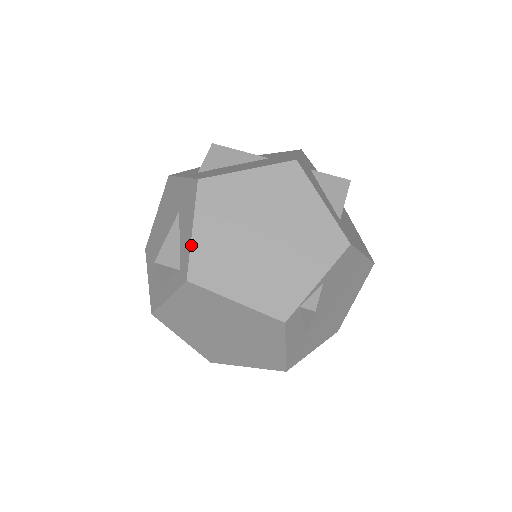
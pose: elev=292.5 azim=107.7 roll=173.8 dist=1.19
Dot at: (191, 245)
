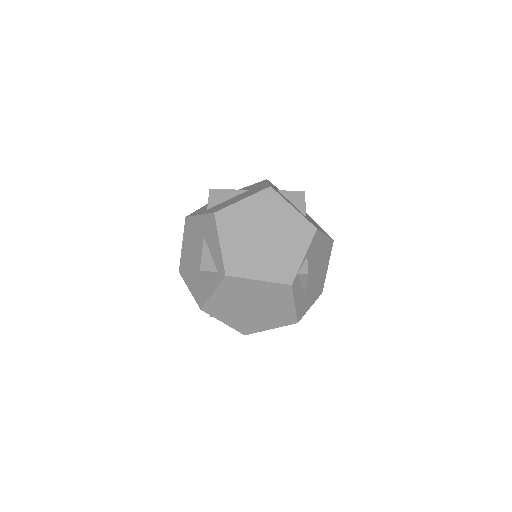
Dot at: (222, 253)
